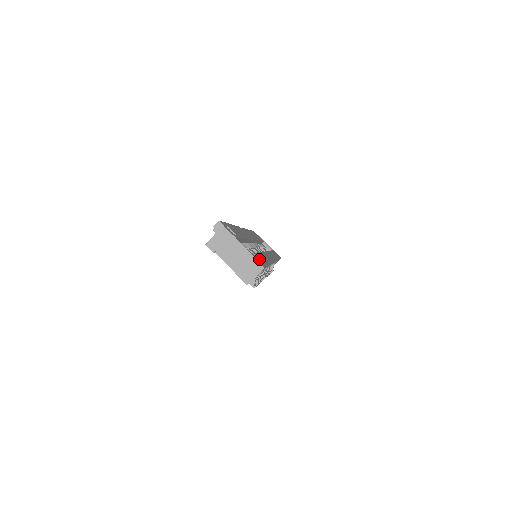
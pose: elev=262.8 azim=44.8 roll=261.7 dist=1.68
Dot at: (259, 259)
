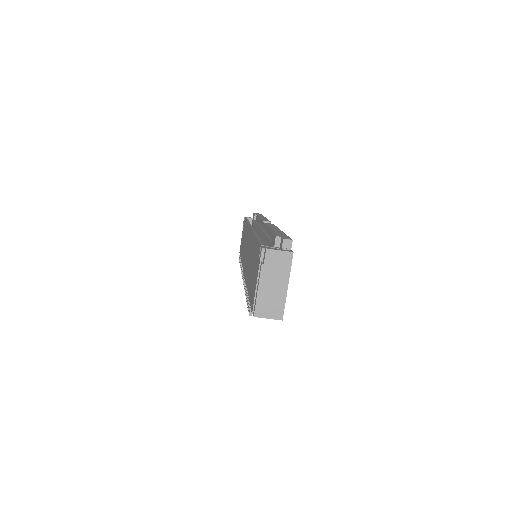
Dot at: occluded
